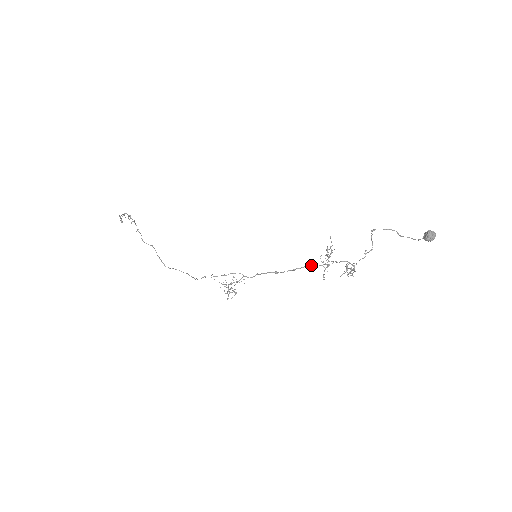
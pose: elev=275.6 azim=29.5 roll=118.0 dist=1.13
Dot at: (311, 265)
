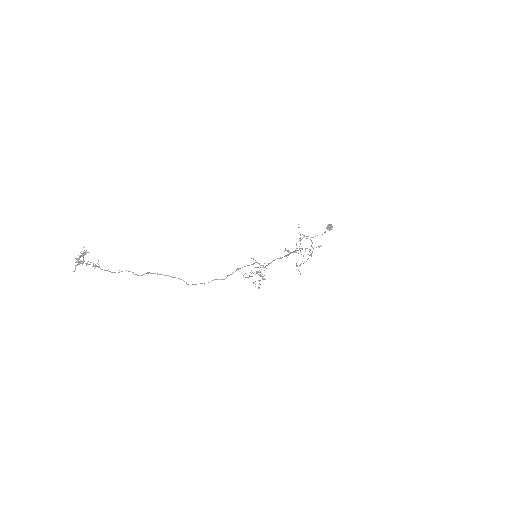
Dot at: (294, 251)
